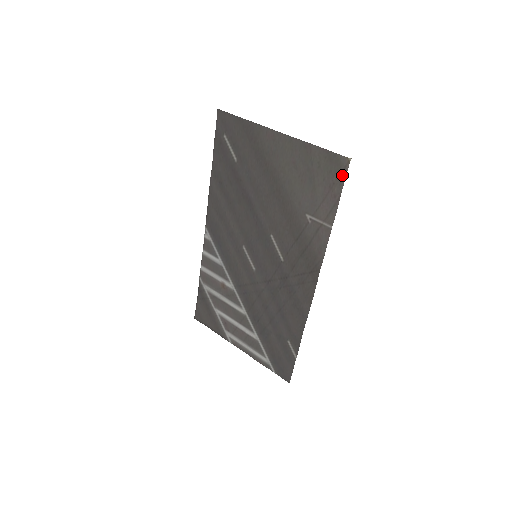
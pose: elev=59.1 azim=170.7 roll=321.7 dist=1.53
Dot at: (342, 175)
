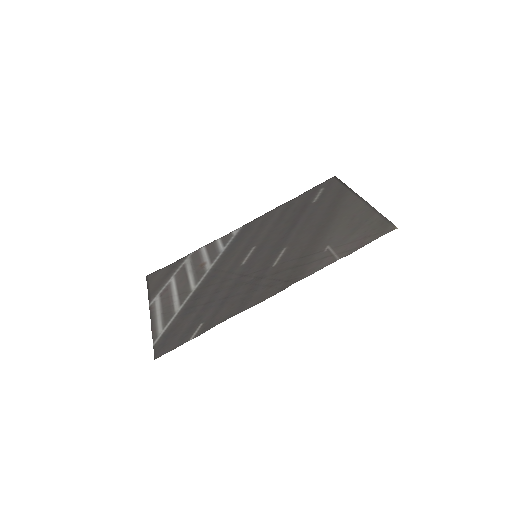
Dot at: (382, 234)
